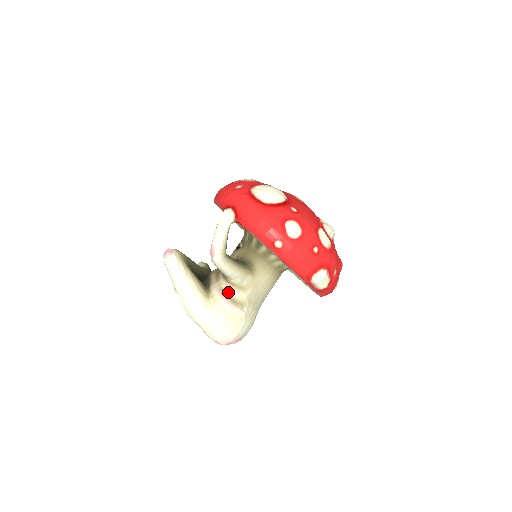
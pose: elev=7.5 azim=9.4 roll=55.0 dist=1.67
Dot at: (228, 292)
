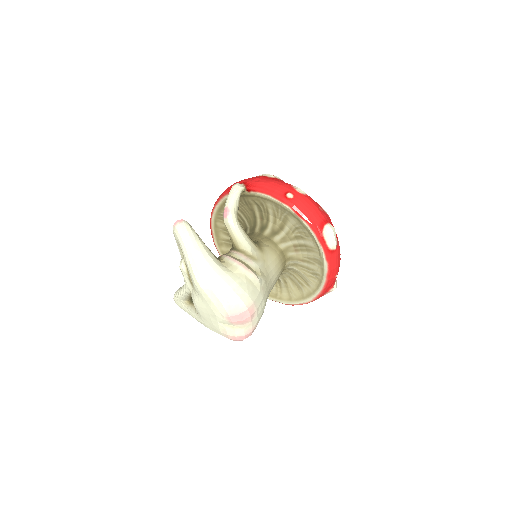
Dot at: (240, 259)
